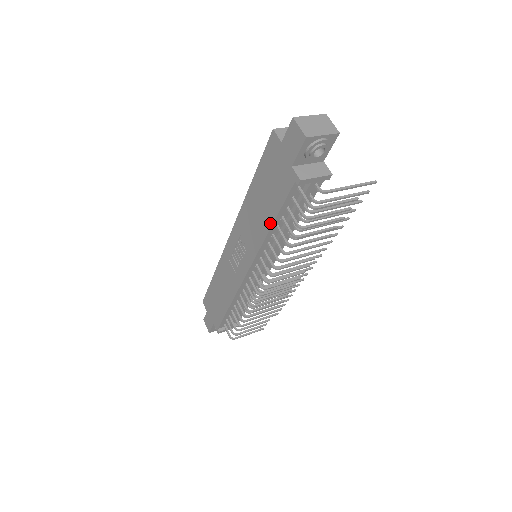
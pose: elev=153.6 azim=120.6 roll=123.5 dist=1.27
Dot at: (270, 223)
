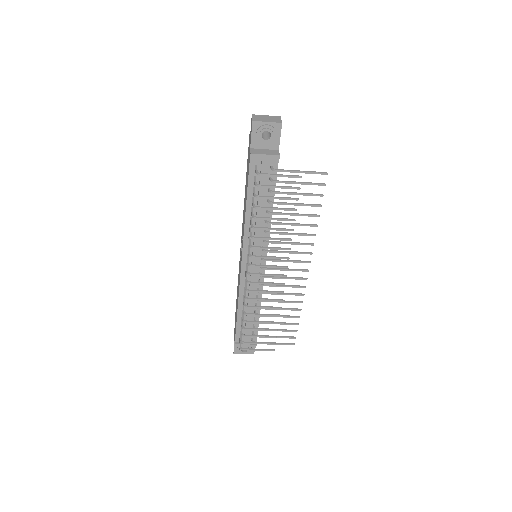
Dot at: (246, 204)
